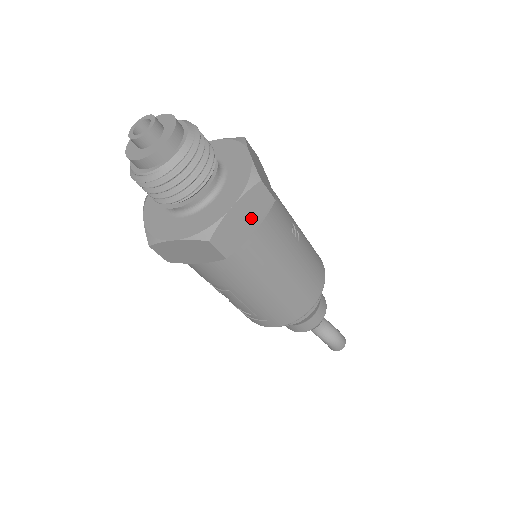
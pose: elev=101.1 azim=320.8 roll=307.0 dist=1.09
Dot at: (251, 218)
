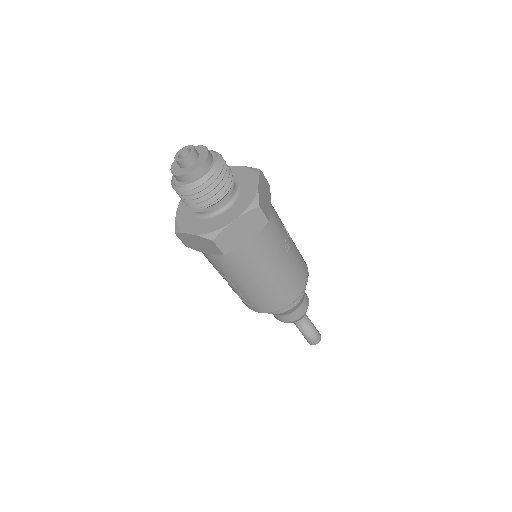
Dot at: (247, 231)
